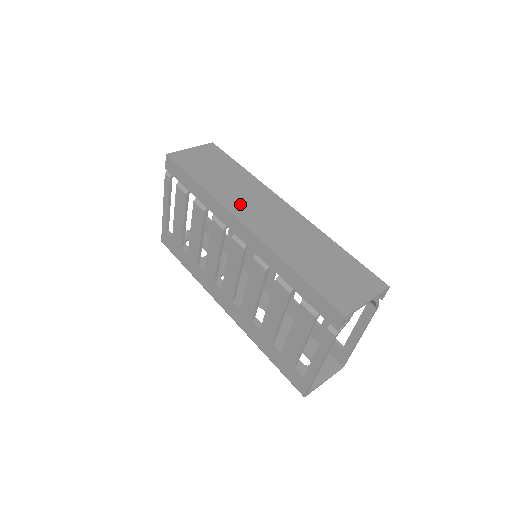
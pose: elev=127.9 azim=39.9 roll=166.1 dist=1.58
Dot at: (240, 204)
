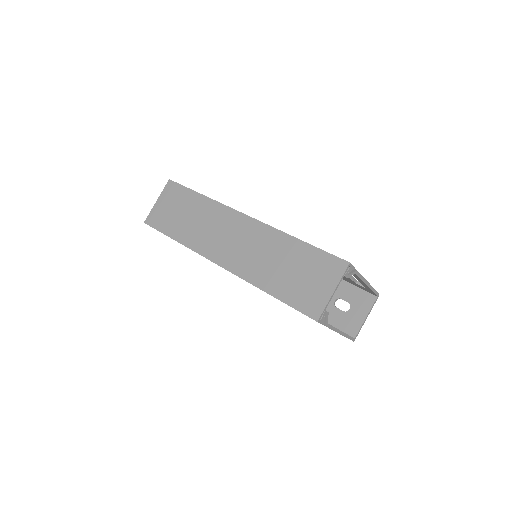
Dot at: (210, 243)
